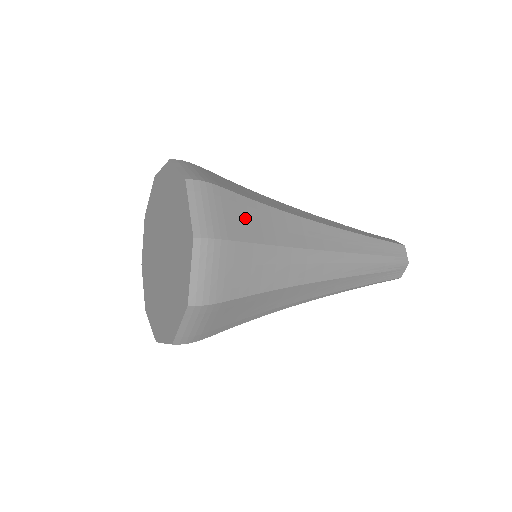
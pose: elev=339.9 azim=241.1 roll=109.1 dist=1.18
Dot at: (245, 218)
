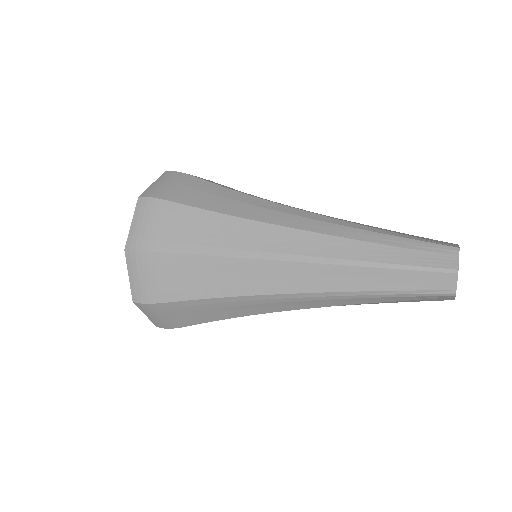
Dot at: occluded
